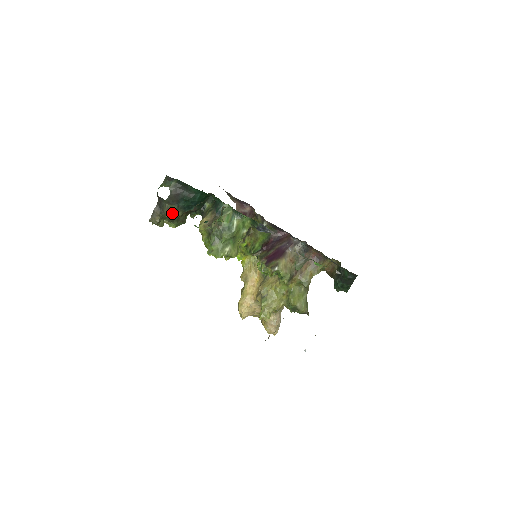
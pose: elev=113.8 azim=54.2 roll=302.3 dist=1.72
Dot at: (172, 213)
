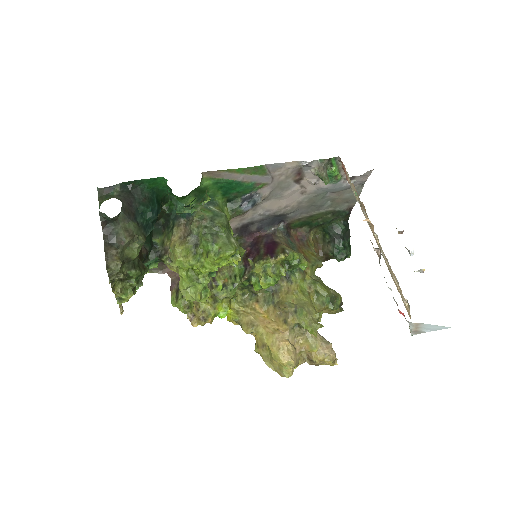
Dot at: (134, 239)
